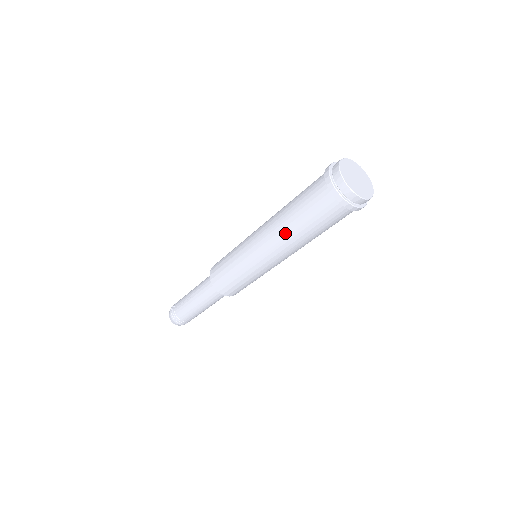
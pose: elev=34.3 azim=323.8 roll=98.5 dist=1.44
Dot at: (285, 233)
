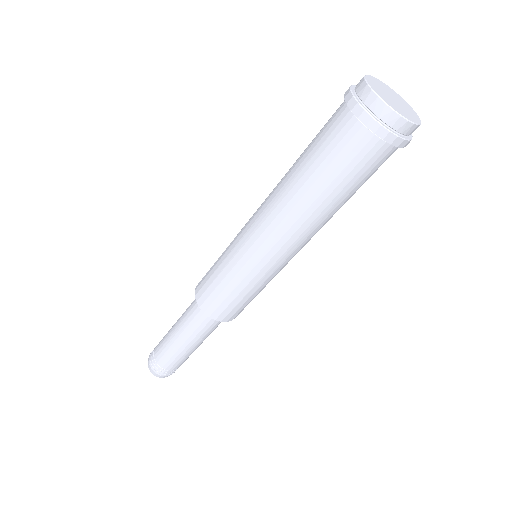
Dot at: (316, 218)
